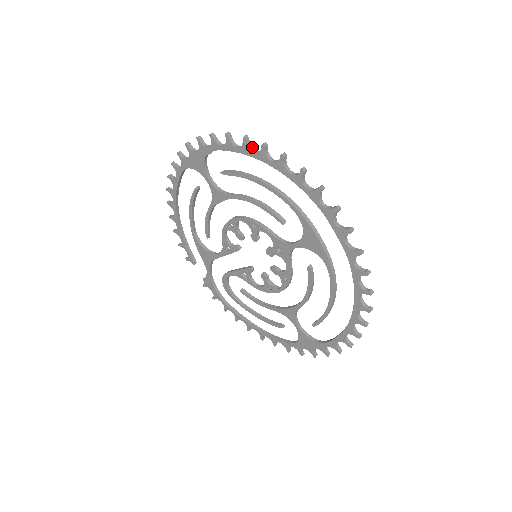
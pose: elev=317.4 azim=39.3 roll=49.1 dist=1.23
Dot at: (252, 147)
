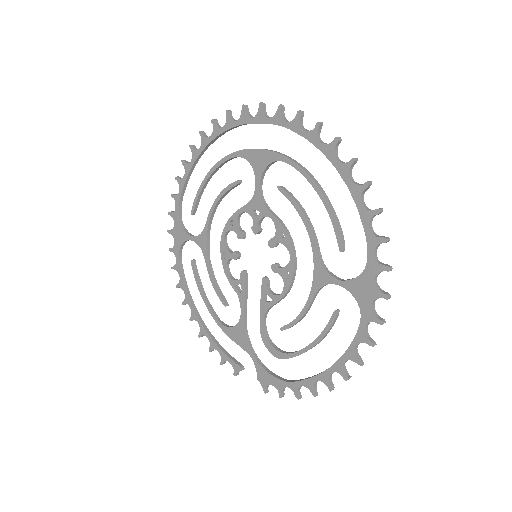
Dot at: (191, 163)
